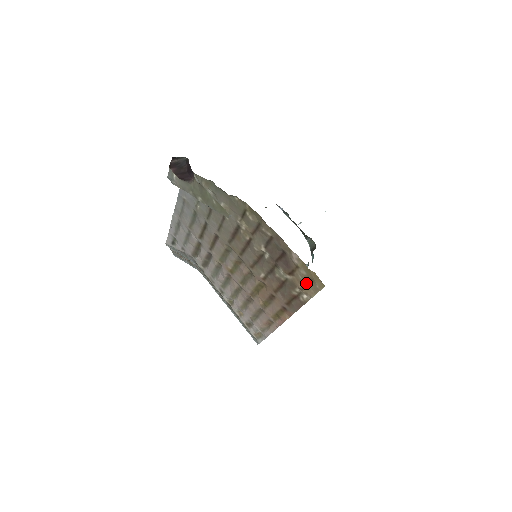
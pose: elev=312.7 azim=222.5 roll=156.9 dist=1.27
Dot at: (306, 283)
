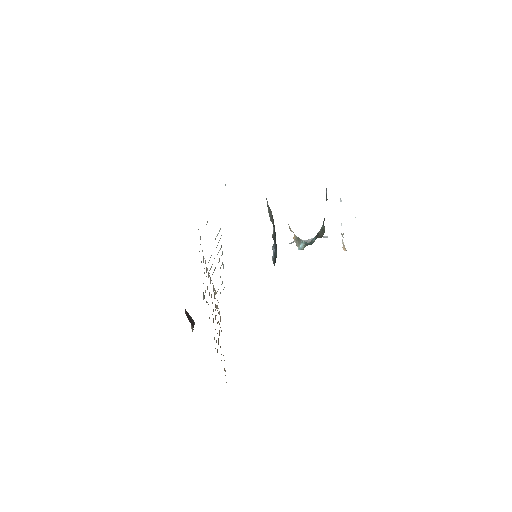
Dot at: occluded
